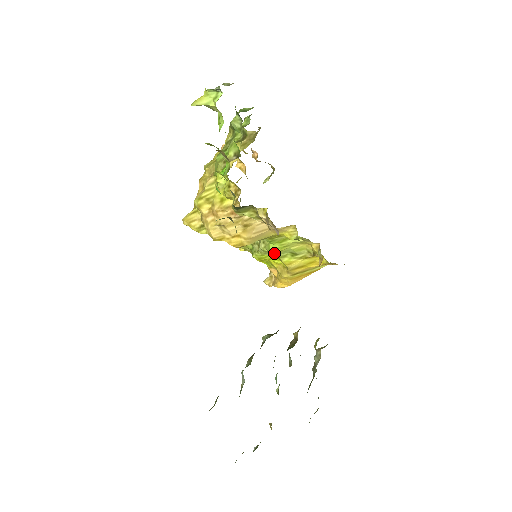
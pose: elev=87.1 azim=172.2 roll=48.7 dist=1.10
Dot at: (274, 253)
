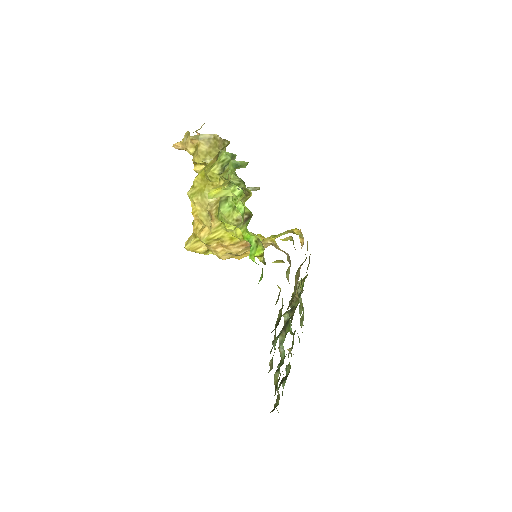
Dot at: occluded
